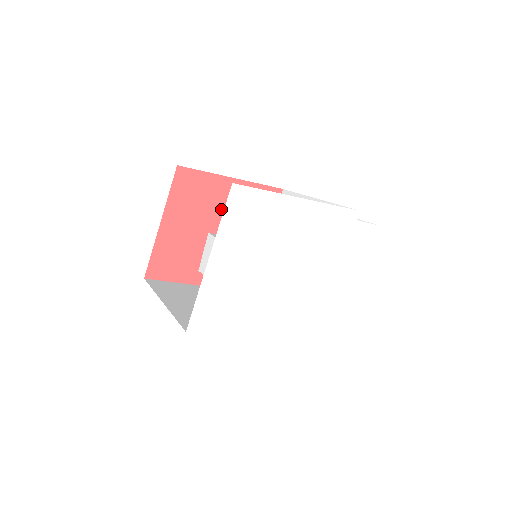
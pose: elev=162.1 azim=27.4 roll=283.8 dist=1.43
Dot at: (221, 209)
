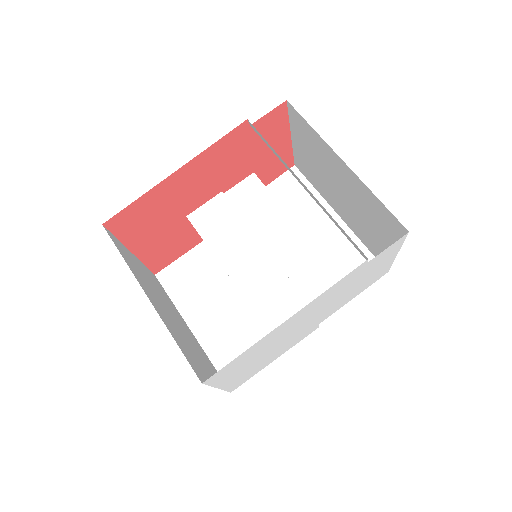
Dot at: (184, 197)
